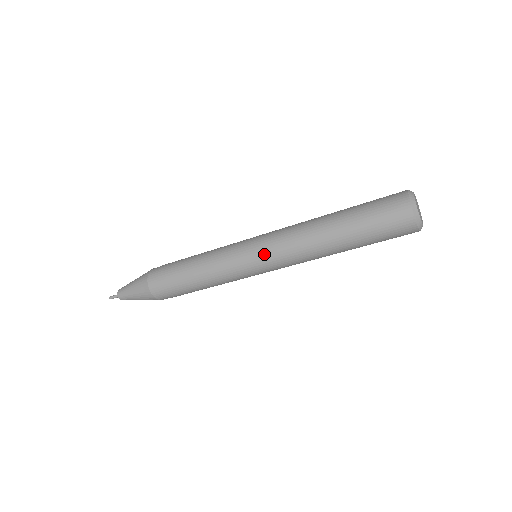
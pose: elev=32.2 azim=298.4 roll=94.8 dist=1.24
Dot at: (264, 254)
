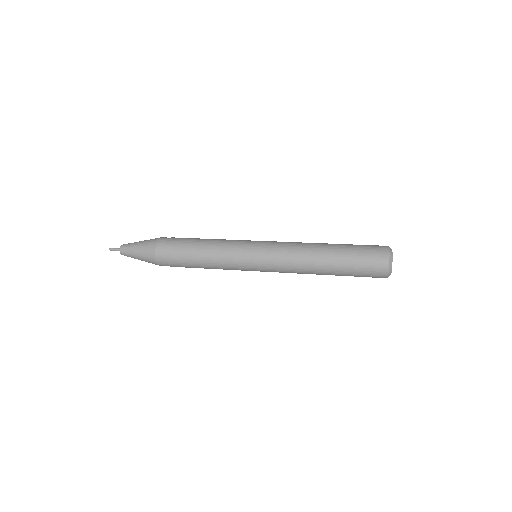
Dot at: (267, 261)
